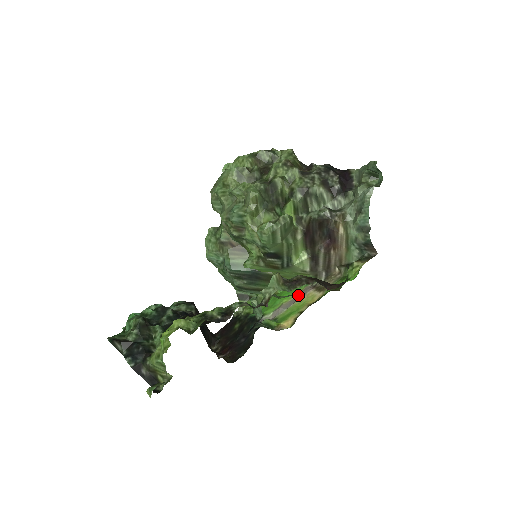
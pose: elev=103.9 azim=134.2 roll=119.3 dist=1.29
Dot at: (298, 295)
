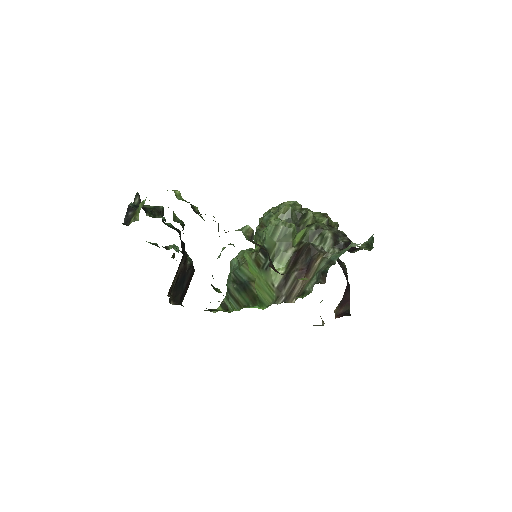
Dot at: occluded
